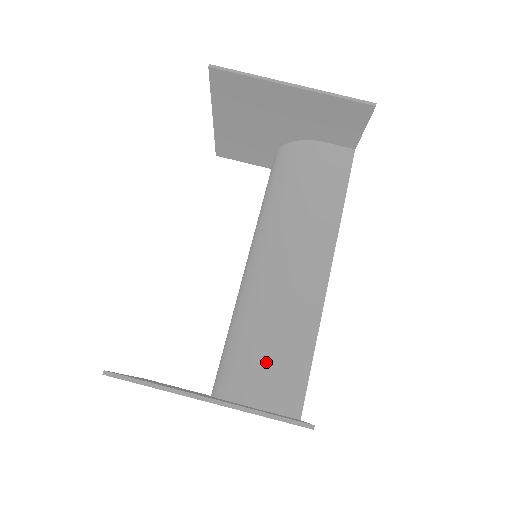
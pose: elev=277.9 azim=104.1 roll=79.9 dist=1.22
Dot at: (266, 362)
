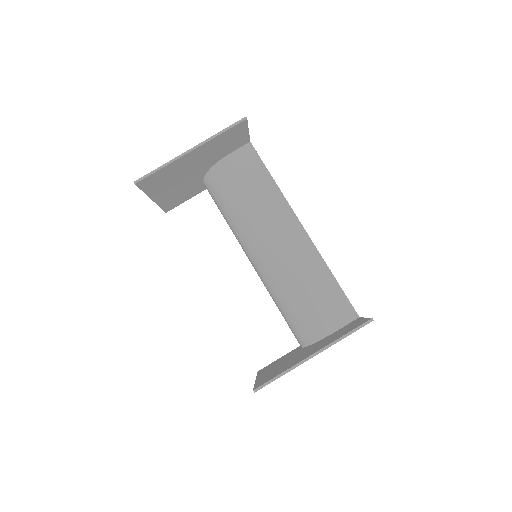
Dot at: (316, 306)
